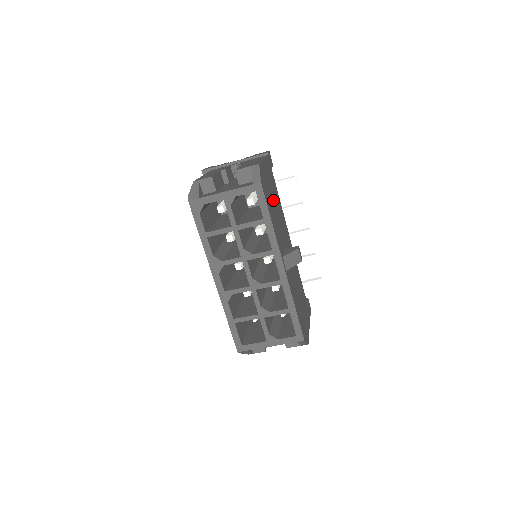
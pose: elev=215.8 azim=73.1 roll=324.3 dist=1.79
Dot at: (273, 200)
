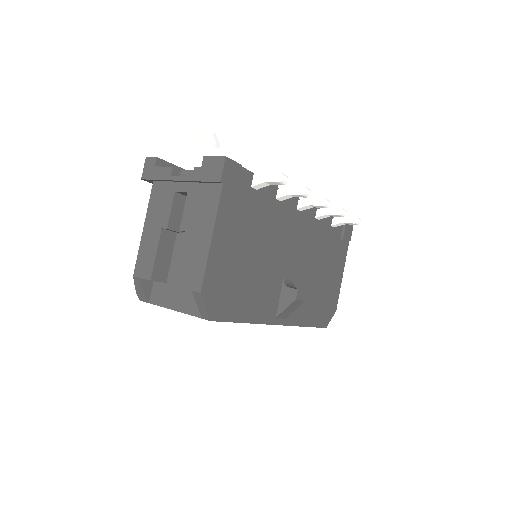
Dot at: (247, 263)
